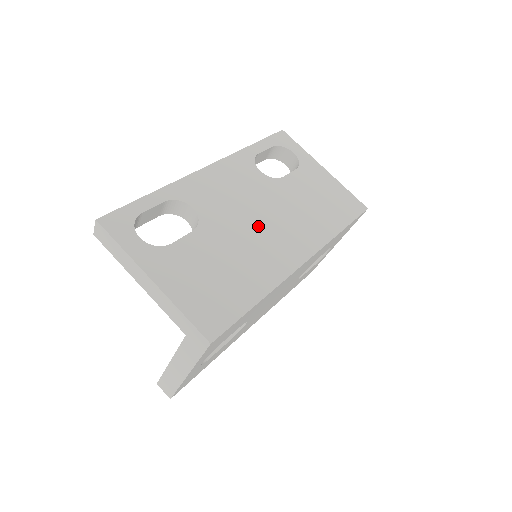
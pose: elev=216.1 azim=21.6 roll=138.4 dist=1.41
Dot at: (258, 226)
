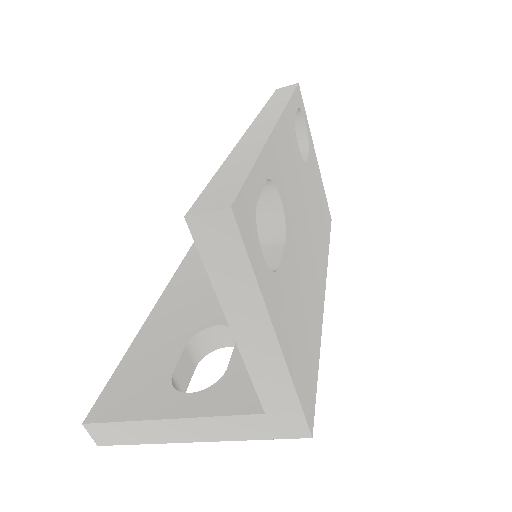
Dot at: (307, 238)
